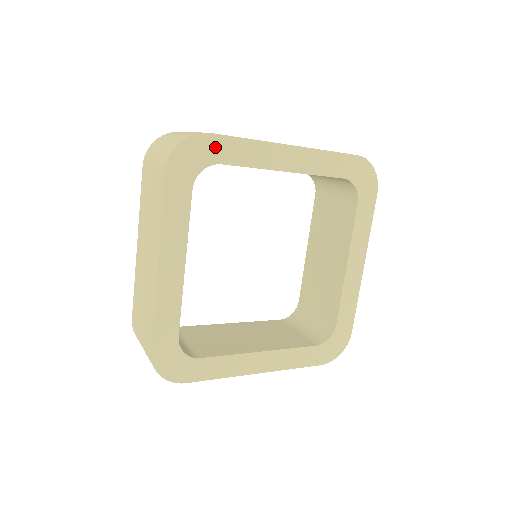
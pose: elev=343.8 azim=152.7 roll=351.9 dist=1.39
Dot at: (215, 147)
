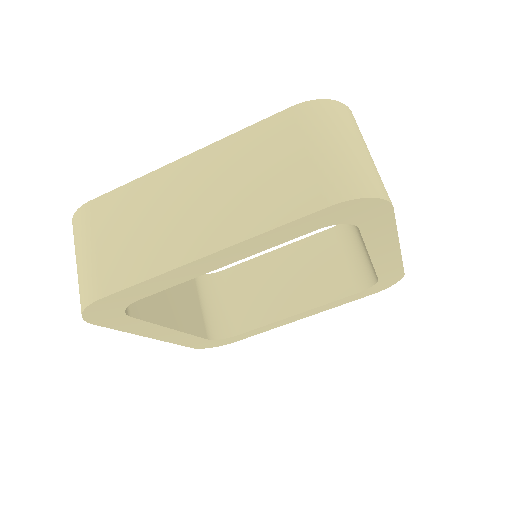
Dot at: (118, 299)
